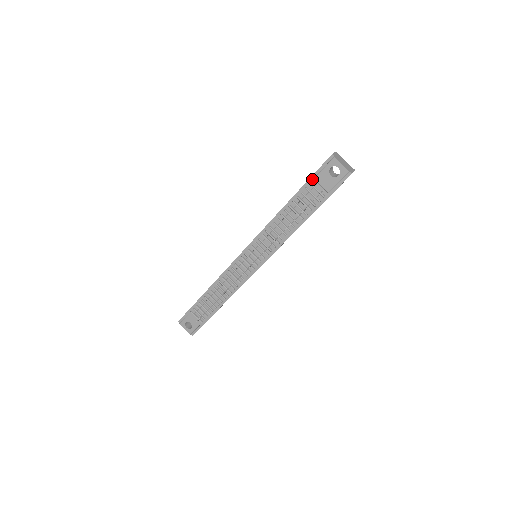
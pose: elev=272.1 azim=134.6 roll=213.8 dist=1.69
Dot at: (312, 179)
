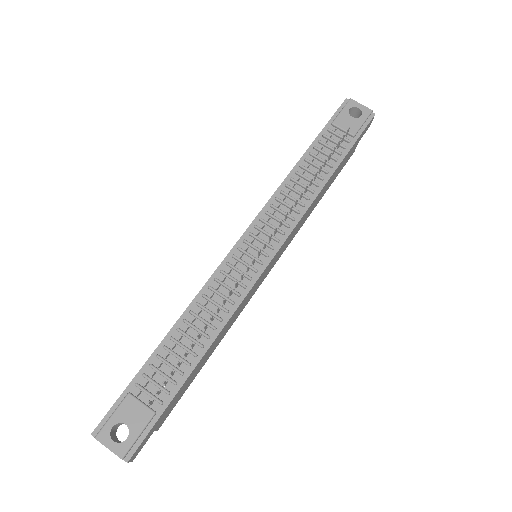
Dot at: (329, 126)
